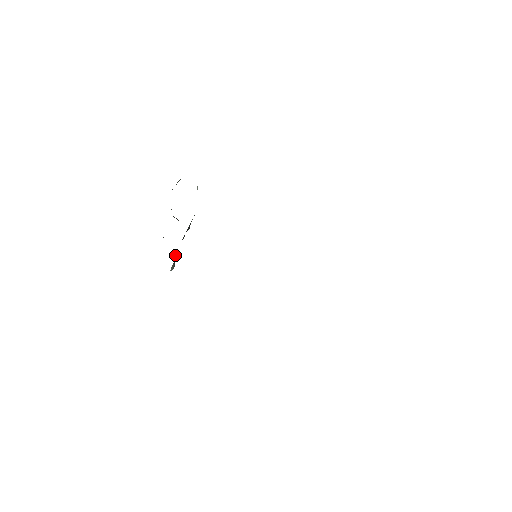
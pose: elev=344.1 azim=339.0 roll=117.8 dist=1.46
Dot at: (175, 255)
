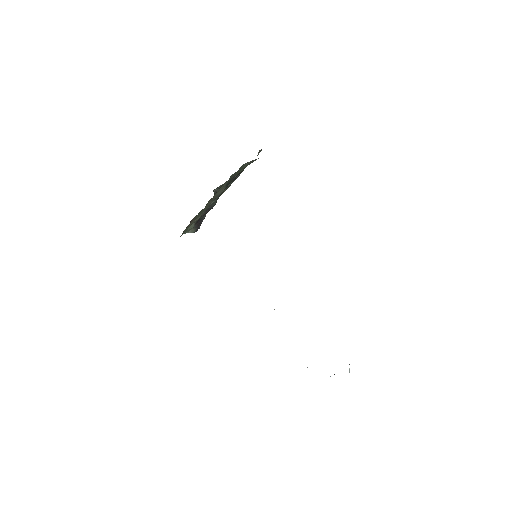
Dot at: (197, 223)
